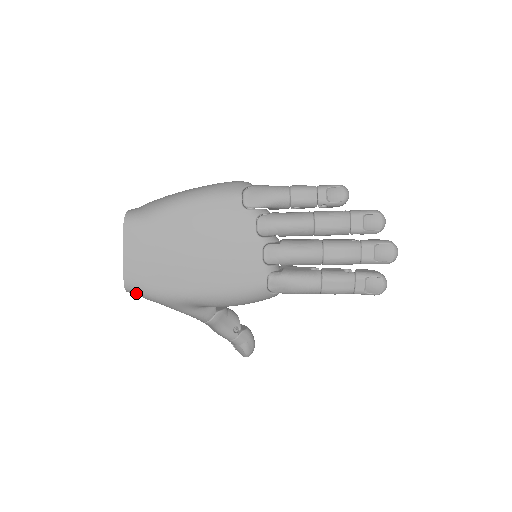
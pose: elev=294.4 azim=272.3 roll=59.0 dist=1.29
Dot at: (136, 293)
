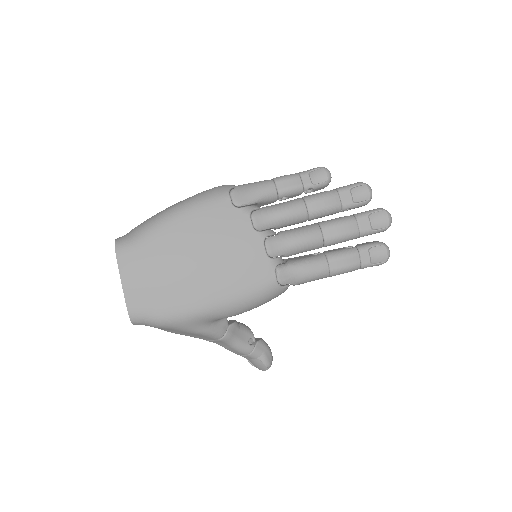
Dot at: (143, 322)
